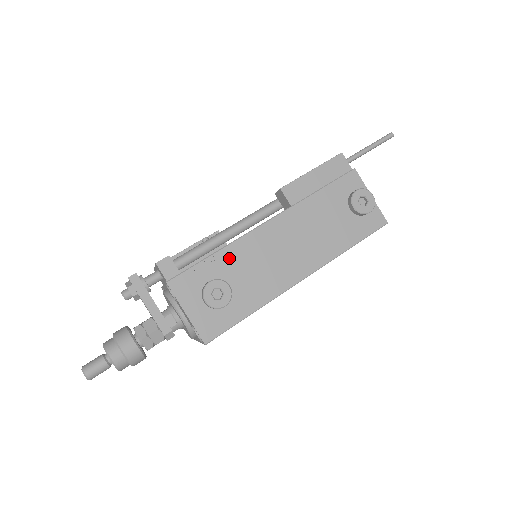
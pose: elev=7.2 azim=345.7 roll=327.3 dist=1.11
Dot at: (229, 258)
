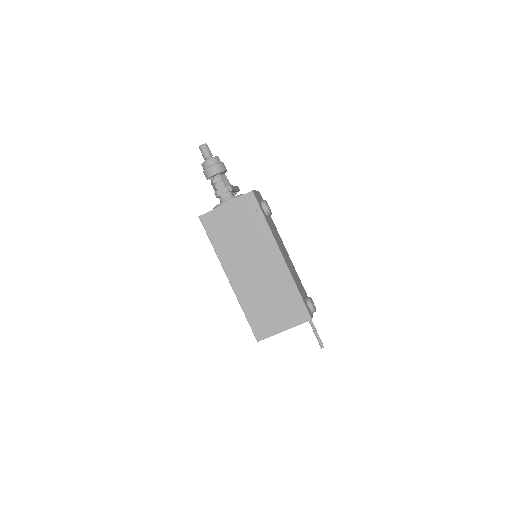
Dot at: (273, 224)
